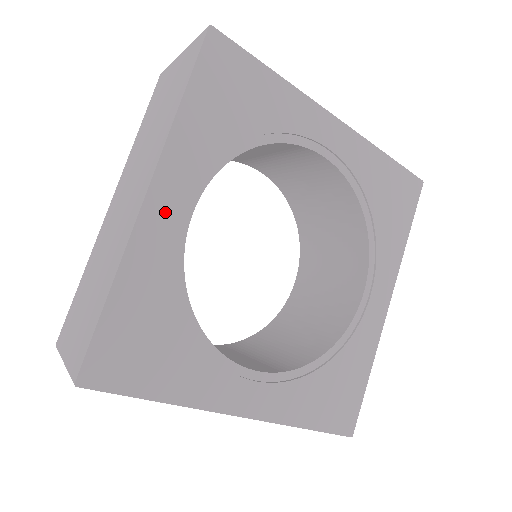
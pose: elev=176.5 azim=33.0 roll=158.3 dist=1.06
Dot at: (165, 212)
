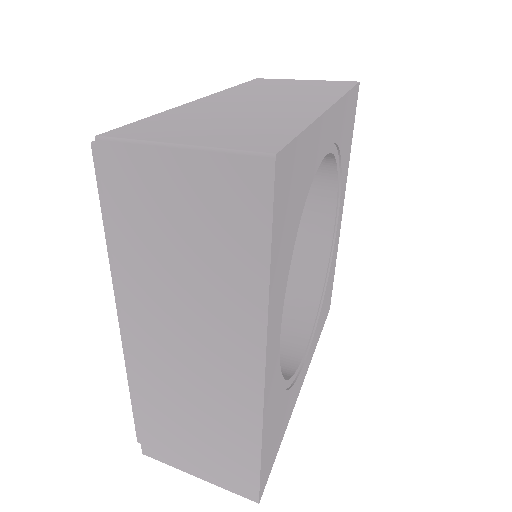
Dot at: (273, 362)
